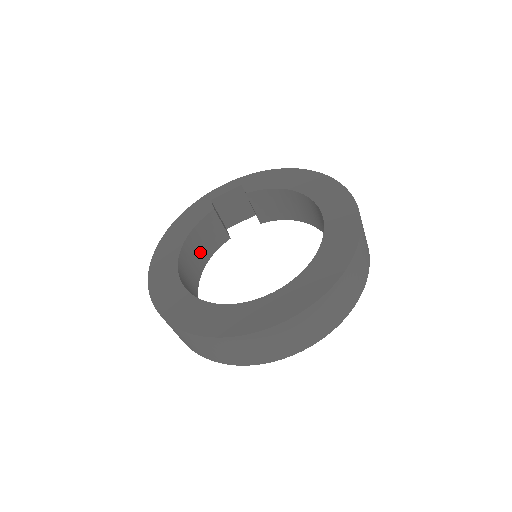
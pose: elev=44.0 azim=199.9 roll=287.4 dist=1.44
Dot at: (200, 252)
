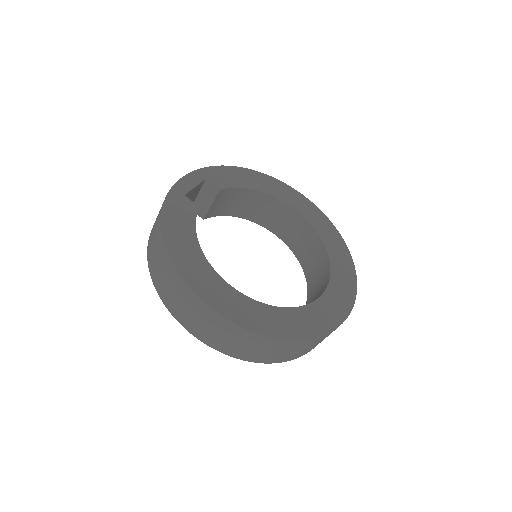
Dot at: occluded
